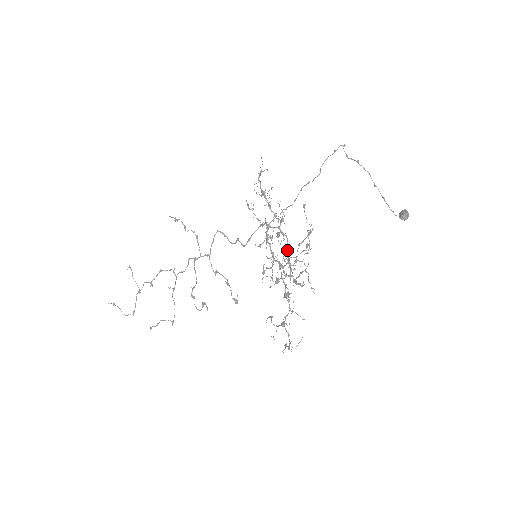
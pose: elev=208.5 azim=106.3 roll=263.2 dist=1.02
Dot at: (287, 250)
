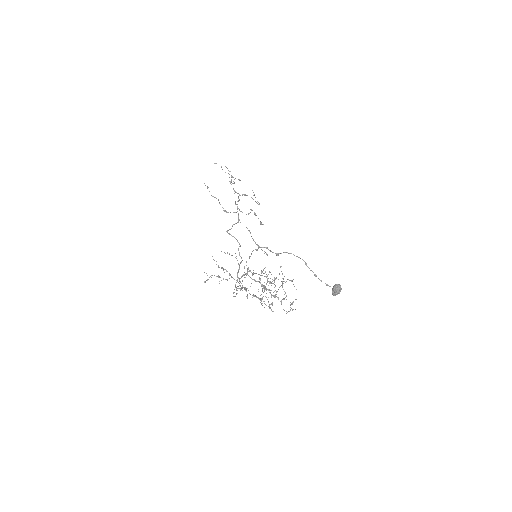
Dot at: (255, 296)
